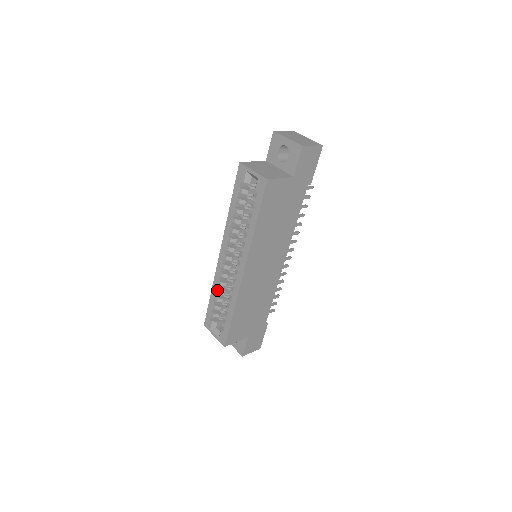
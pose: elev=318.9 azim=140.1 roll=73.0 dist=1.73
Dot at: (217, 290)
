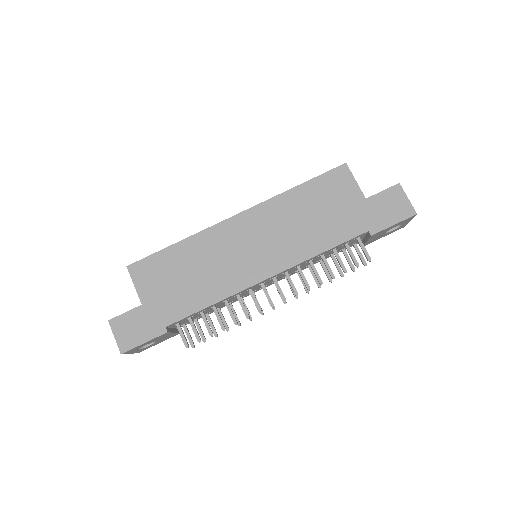
Dot at: occluded
